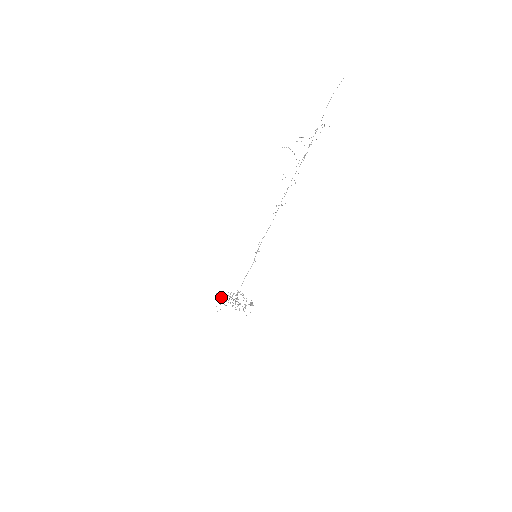
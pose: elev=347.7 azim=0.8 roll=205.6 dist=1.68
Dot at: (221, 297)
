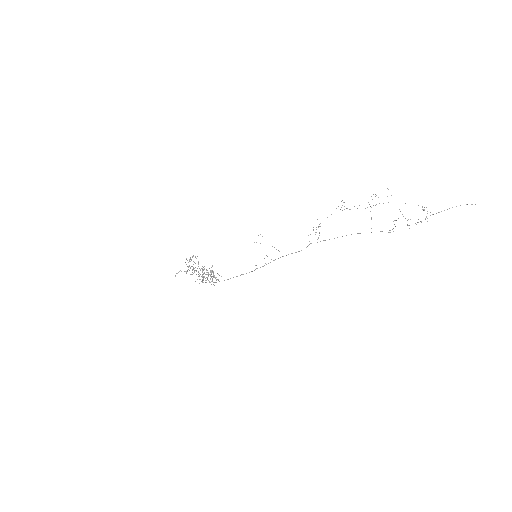
Dot at: occluded
